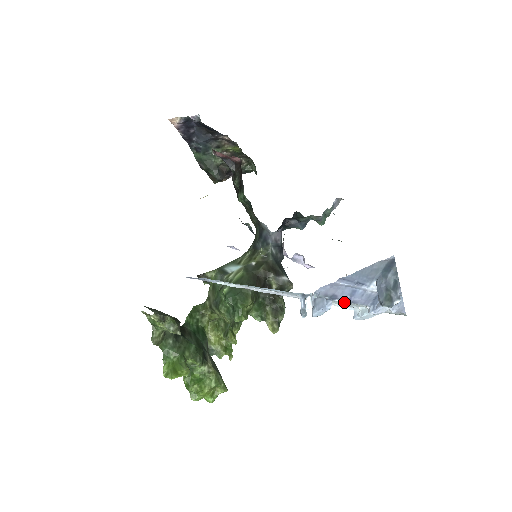
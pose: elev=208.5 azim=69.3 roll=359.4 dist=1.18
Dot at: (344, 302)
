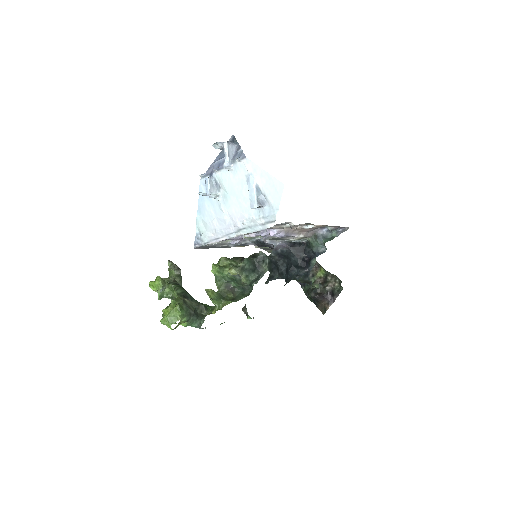
Dot at: (221, 178)
